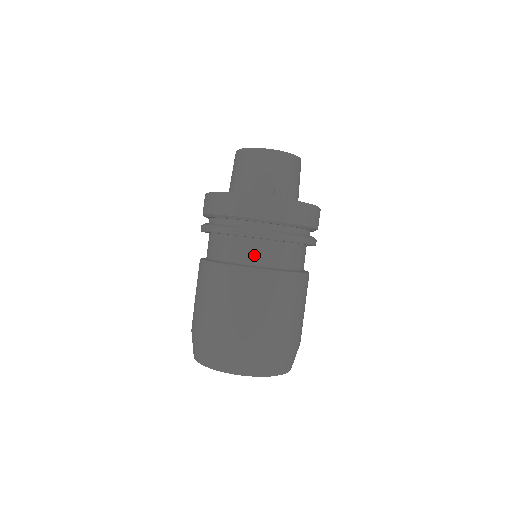
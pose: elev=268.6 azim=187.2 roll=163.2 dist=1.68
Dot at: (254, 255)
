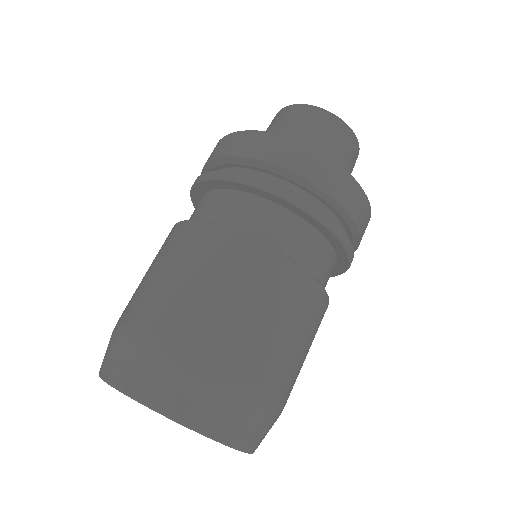
Dot at: (231, 213)
